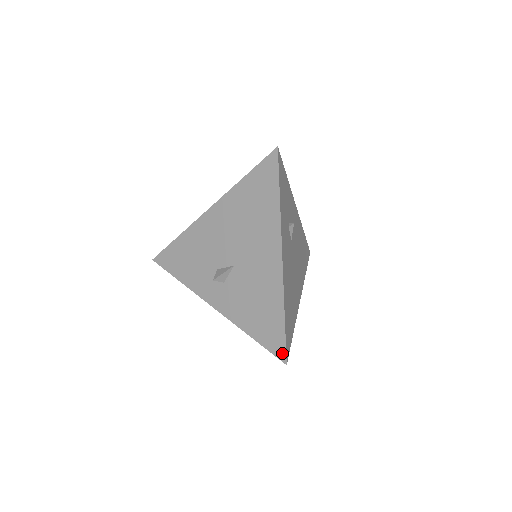
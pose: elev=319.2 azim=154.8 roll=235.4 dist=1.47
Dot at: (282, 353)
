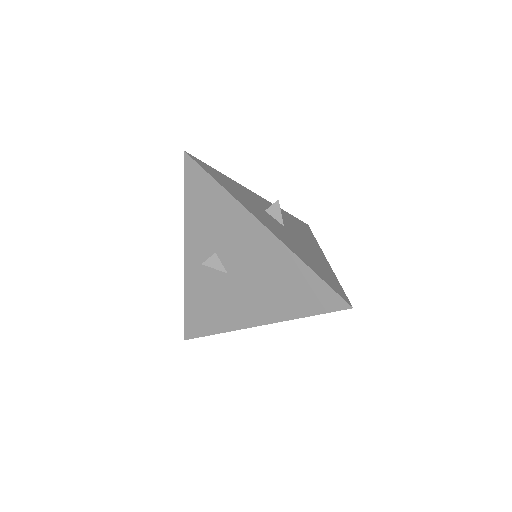
Dot at: (189, 335)
